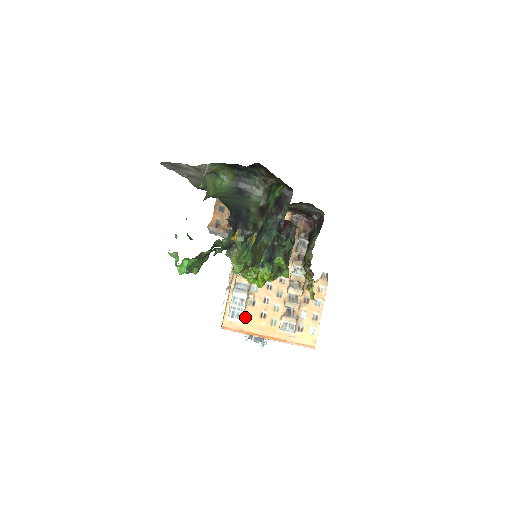
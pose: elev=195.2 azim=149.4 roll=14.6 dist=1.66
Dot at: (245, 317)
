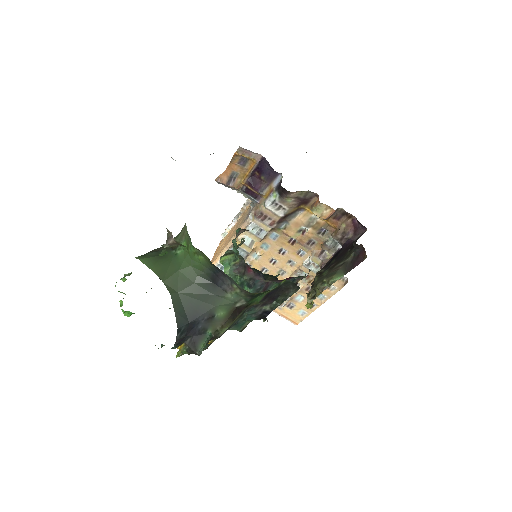
Dot at: occluded
